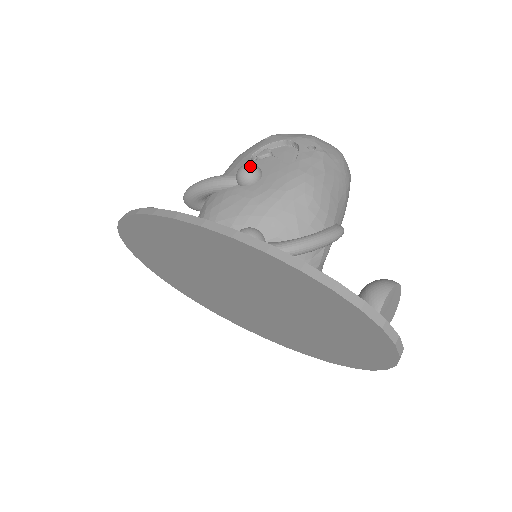
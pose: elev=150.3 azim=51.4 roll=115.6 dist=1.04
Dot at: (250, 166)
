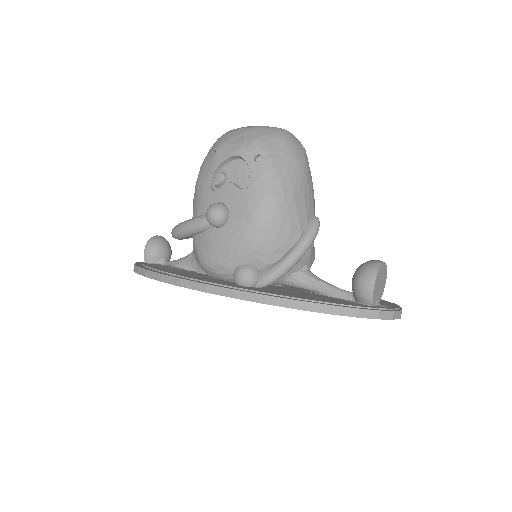
Dot at: (215, 211)
